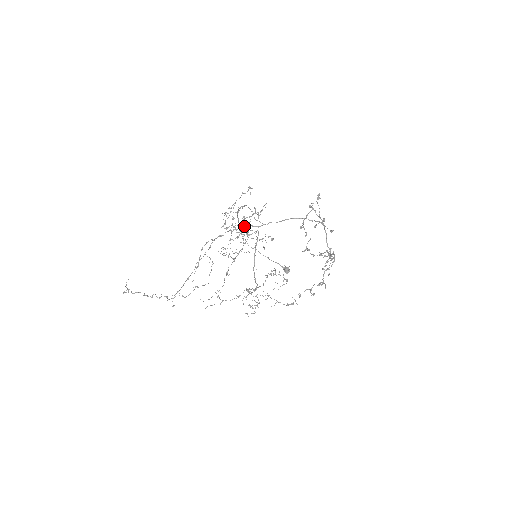
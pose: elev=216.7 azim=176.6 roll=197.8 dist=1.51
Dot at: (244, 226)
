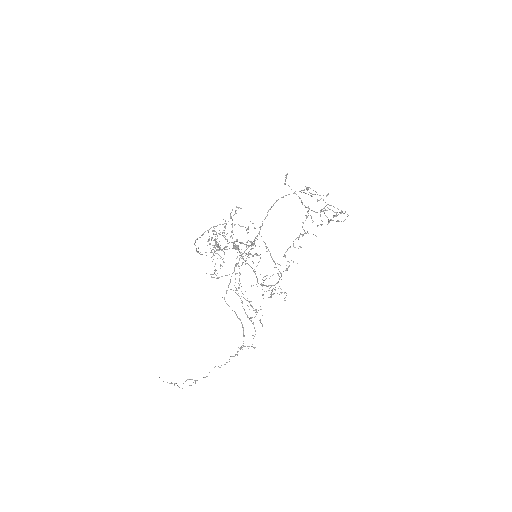
Dot at: (254, 241)
